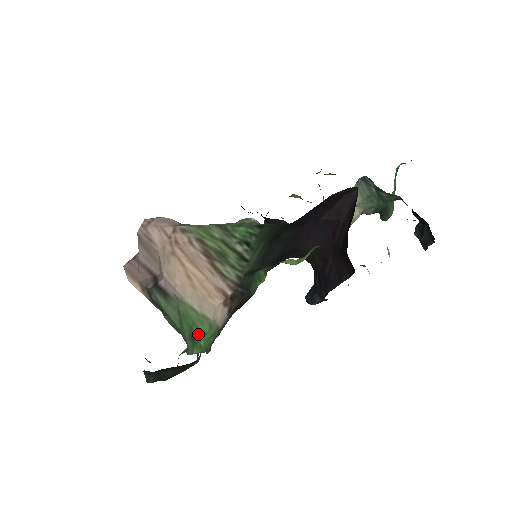
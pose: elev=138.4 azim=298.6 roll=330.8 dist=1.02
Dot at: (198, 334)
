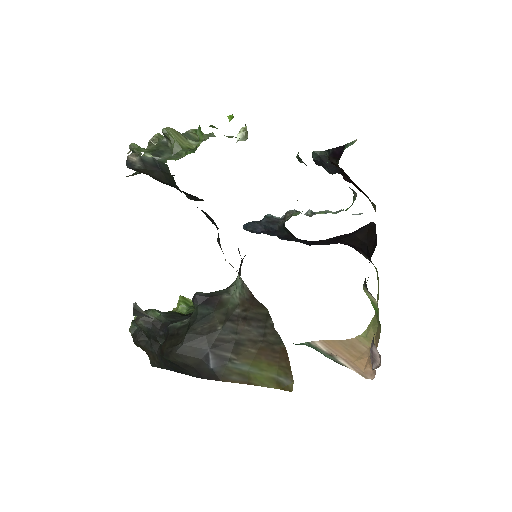
Dot at: occluded
